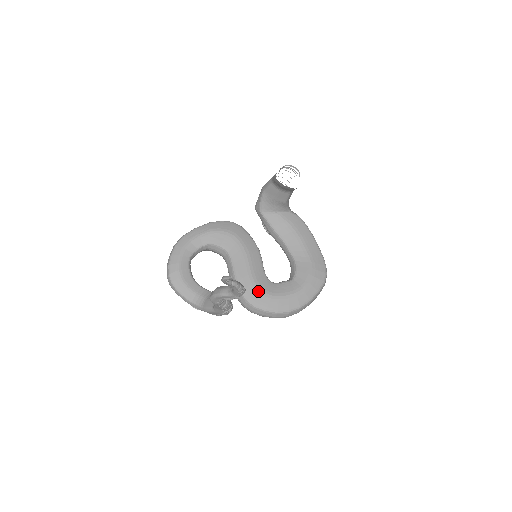
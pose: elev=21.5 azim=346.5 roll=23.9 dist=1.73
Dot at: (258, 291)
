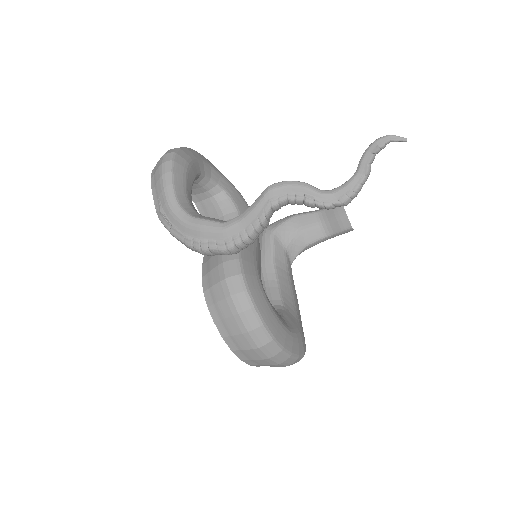
Dot at: (258, 278)
